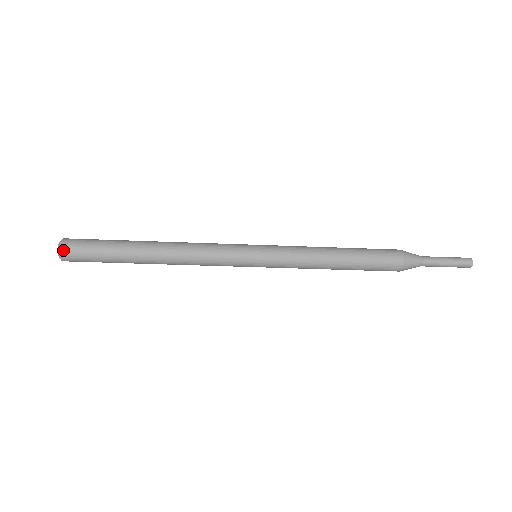
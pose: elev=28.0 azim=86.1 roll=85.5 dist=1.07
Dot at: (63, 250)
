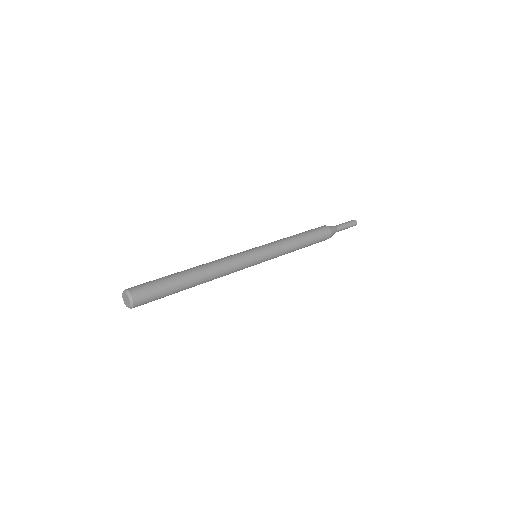
Dot at: occluded
